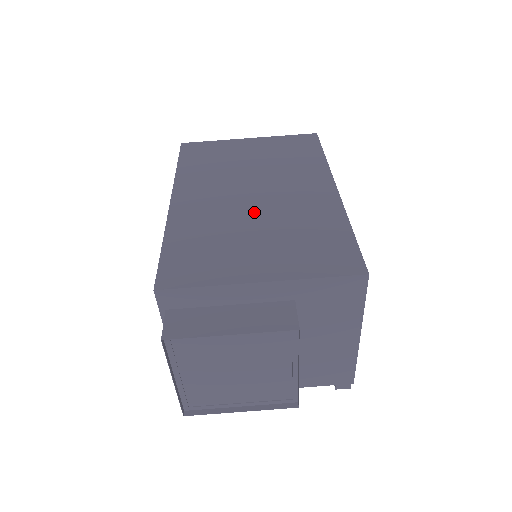
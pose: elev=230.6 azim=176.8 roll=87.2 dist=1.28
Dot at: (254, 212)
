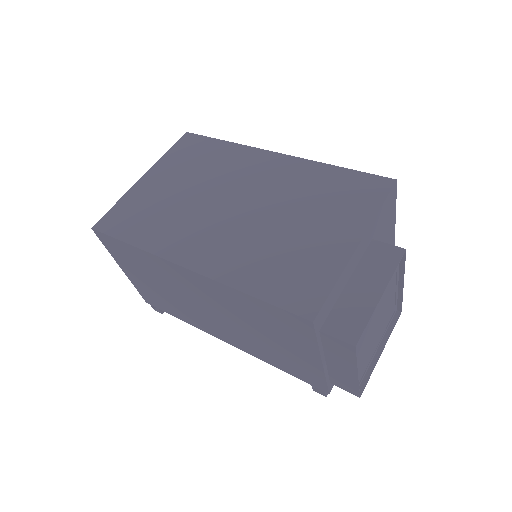
Dot at: (263, 215)
